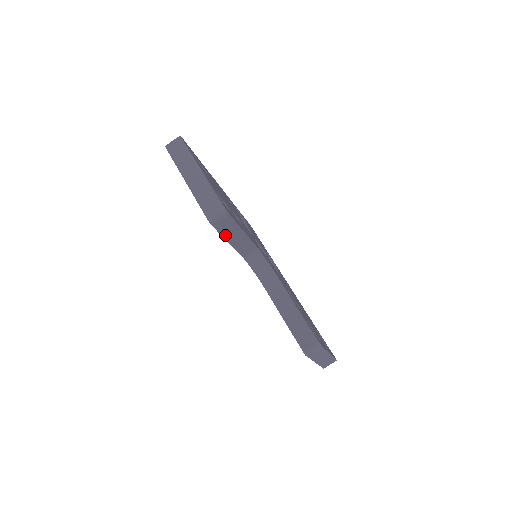
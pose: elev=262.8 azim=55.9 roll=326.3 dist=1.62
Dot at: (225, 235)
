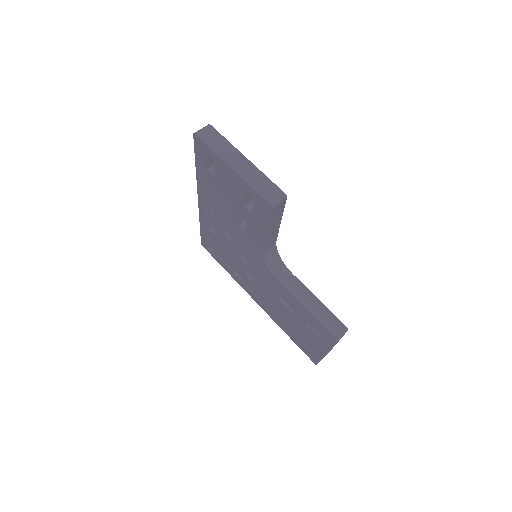
Dot at: (270, 223)
